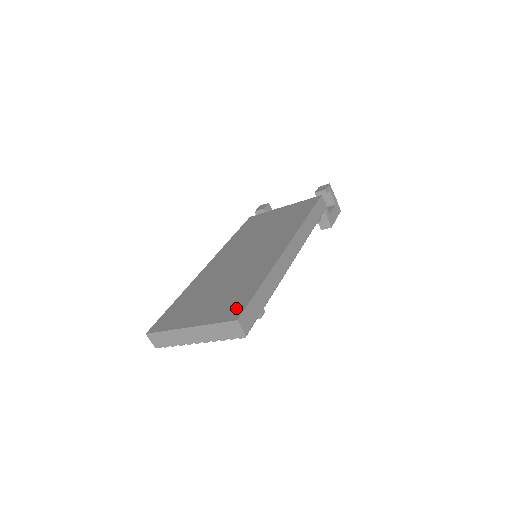
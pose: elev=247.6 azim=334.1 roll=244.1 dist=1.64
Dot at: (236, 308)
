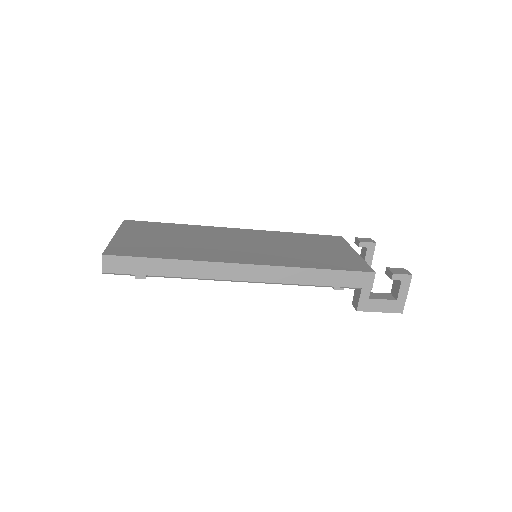
Dot at: (125, 251)
